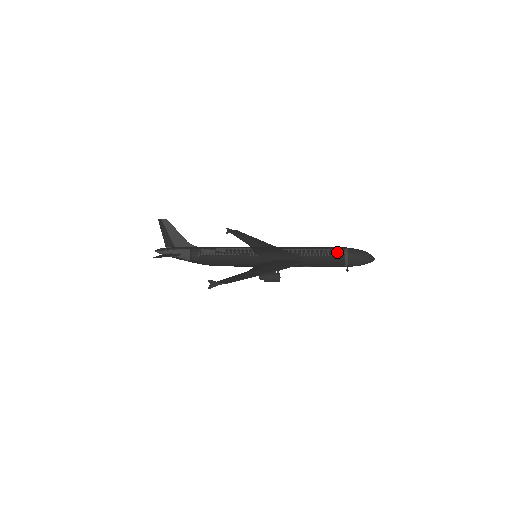
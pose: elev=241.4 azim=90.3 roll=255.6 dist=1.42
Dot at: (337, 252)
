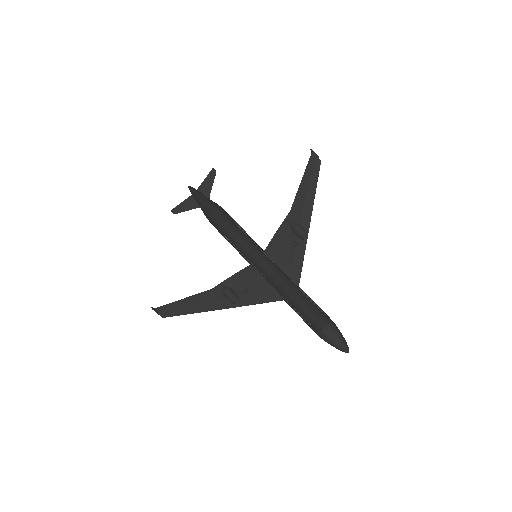
Dot at: occluded
